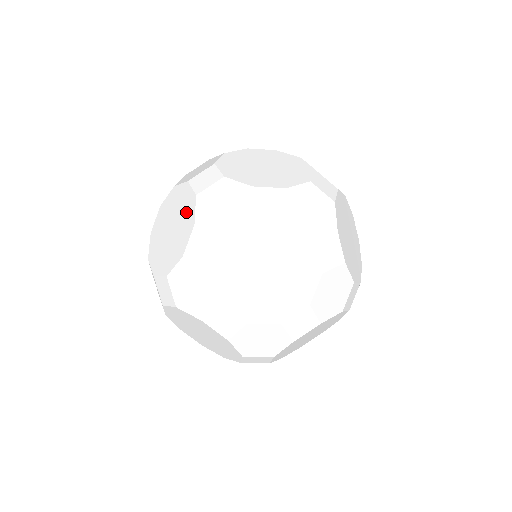
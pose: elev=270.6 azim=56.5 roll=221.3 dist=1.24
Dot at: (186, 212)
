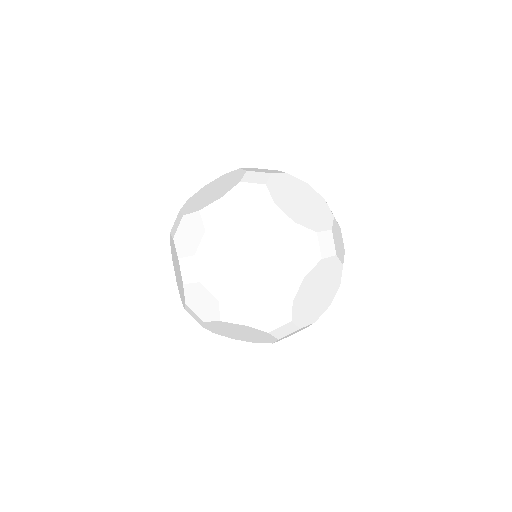
Dot at: (227, 187)
